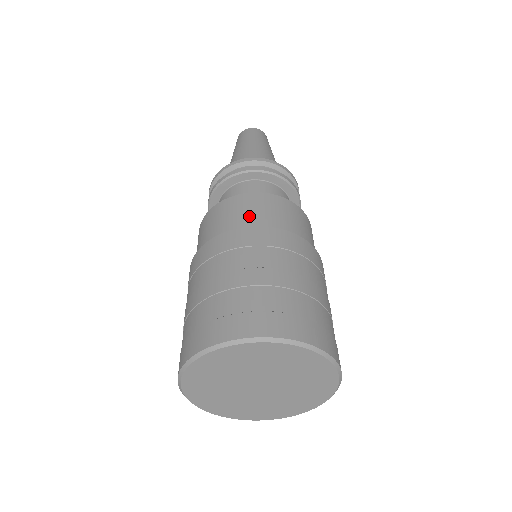
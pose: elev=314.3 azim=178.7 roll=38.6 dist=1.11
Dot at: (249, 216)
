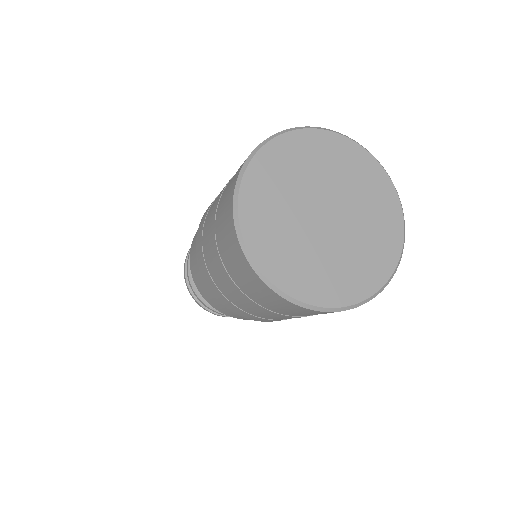
Dot at: occluded
